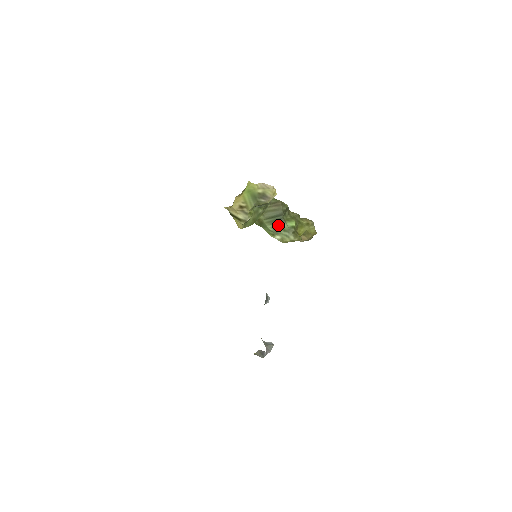
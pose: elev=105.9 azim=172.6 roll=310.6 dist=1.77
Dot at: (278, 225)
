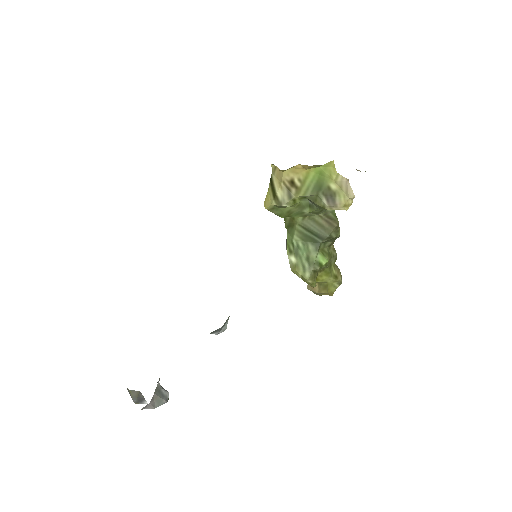
Dot at: (307, 246)
